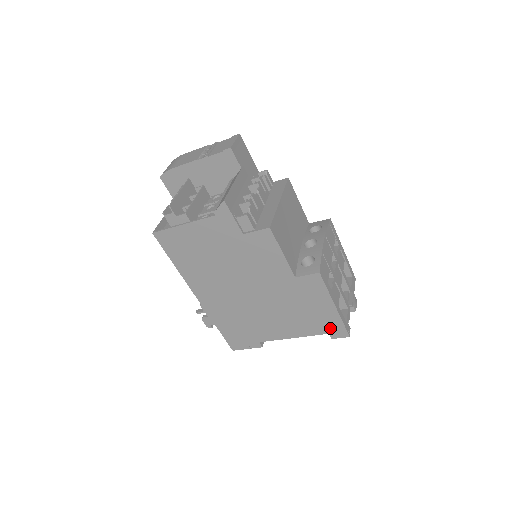
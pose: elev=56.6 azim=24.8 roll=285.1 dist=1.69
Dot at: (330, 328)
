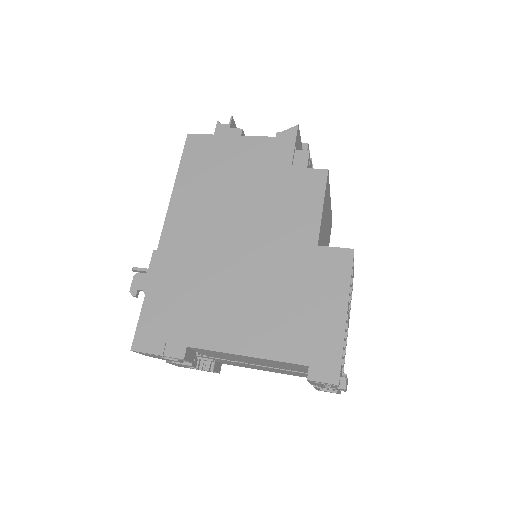
Dot at: (317, 355)
